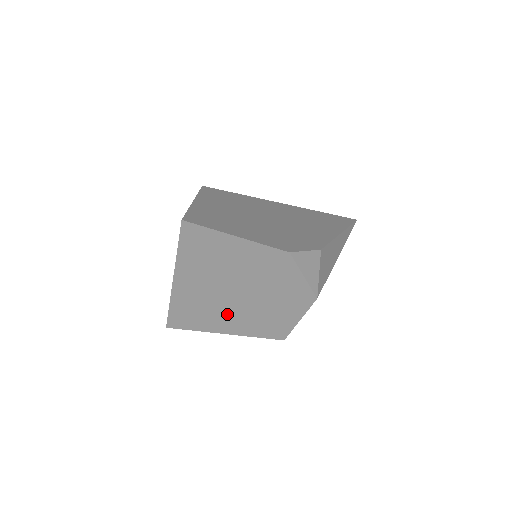
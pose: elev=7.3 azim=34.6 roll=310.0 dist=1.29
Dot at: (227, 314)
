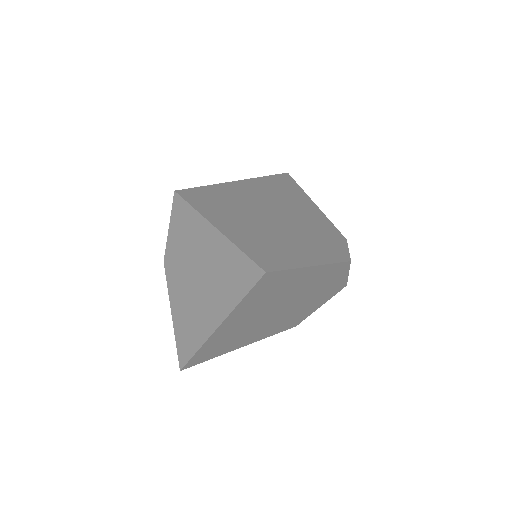
Dot at: (257, 331)
